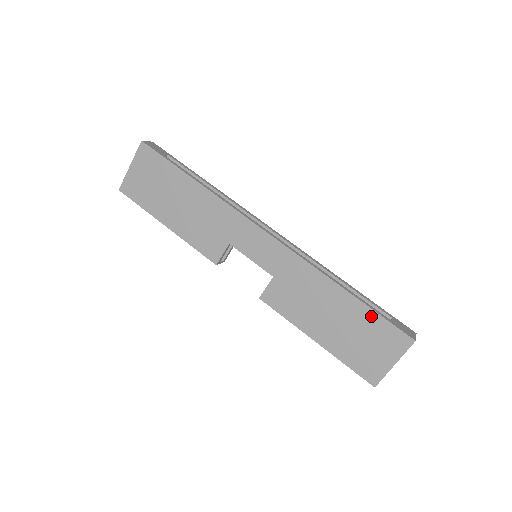
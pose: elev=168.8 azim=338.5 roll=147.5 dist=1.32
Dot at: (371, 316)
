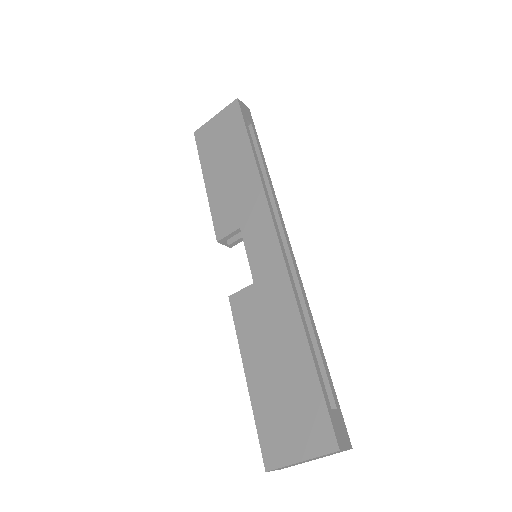
Dot at: (313, 387)
